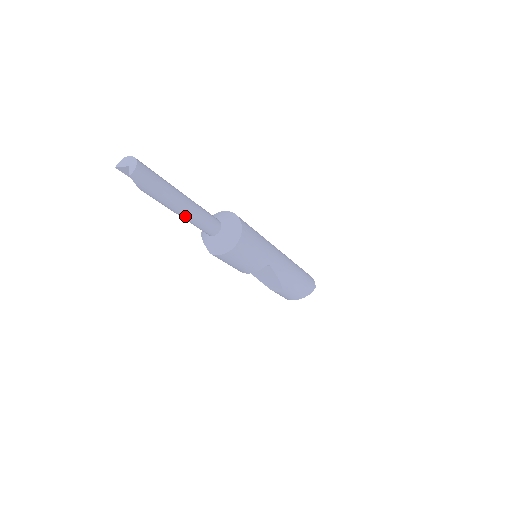
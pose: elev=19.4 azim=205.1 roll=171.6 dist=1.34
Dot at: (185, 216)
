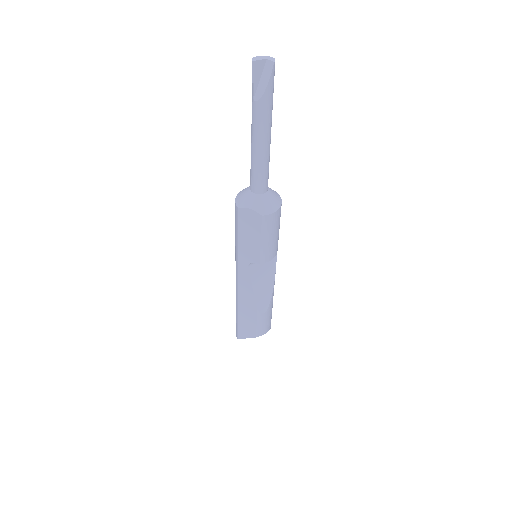
Dot at: (267, 149)
